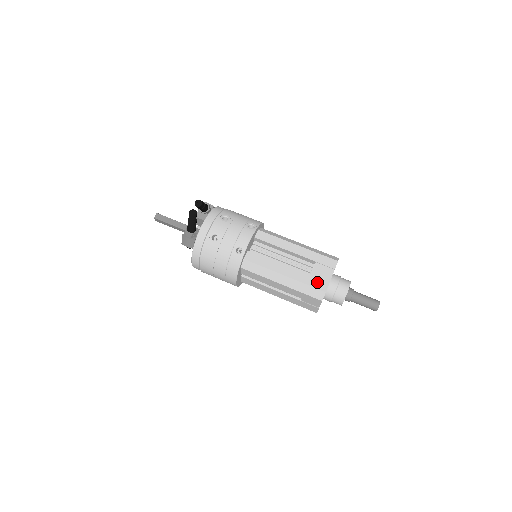
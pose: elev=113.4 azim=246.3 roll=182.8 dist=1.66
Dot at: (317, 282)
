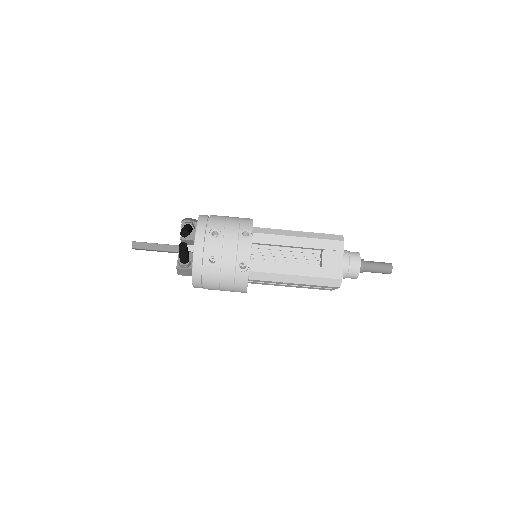
Dot at: (331, 271)
